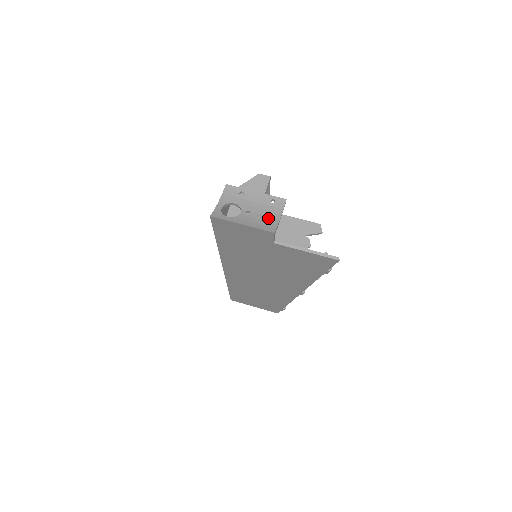
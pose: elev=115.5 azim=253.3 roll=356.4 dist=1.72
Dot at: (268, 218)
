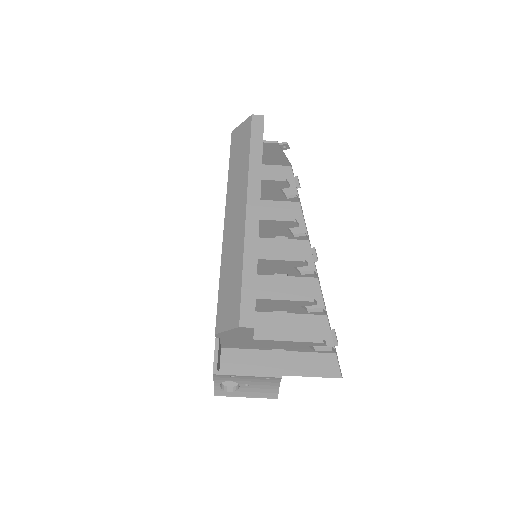
Dot at: (268, 387)
